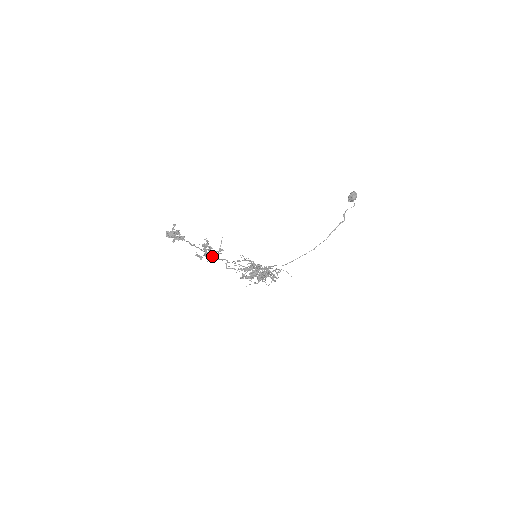
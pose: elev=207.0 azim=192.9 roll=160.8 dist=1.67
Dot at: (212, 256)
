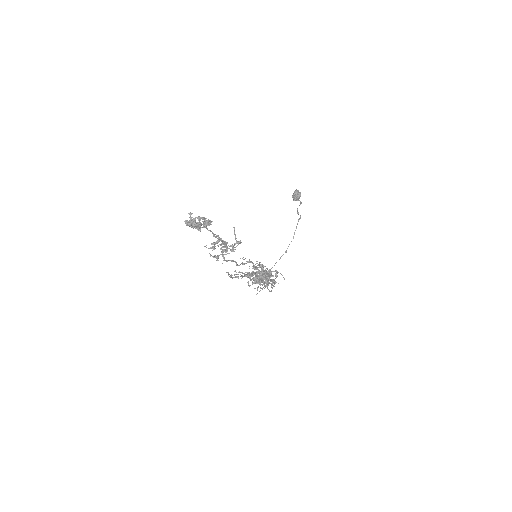
Dot at: (224, 257)
